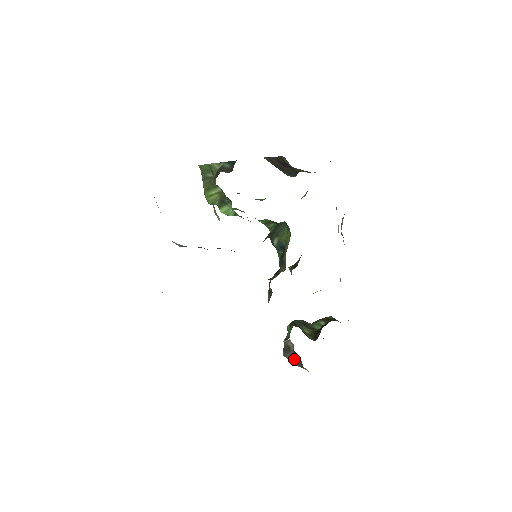
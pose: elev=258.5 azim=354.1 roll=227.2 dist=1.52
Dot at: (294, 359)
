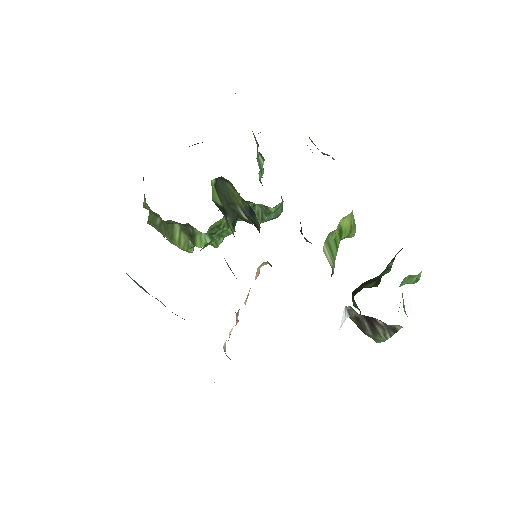
Dot at: (378, 329)
